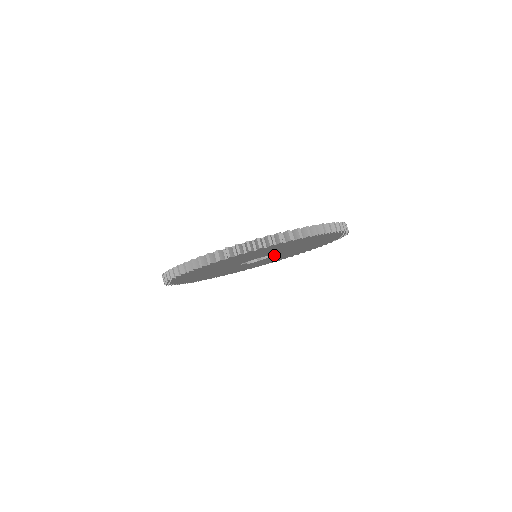
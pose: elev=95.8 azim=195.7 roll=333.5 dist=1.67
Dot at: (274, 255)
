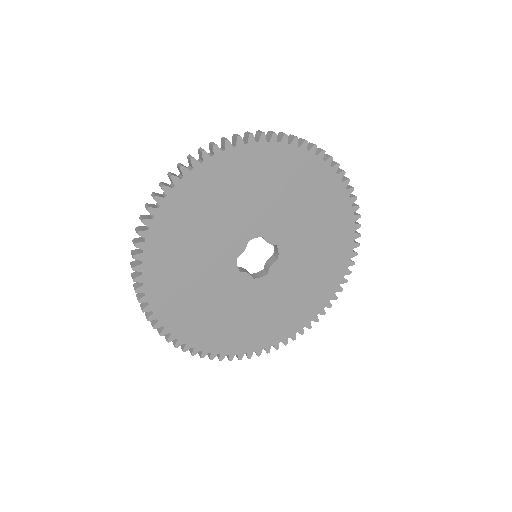
Dot at: (278, 248)
